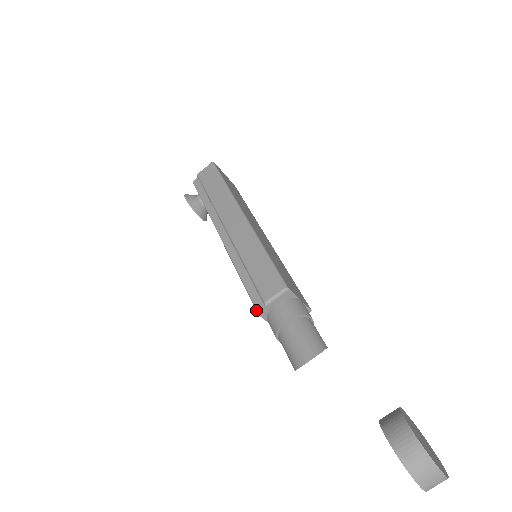
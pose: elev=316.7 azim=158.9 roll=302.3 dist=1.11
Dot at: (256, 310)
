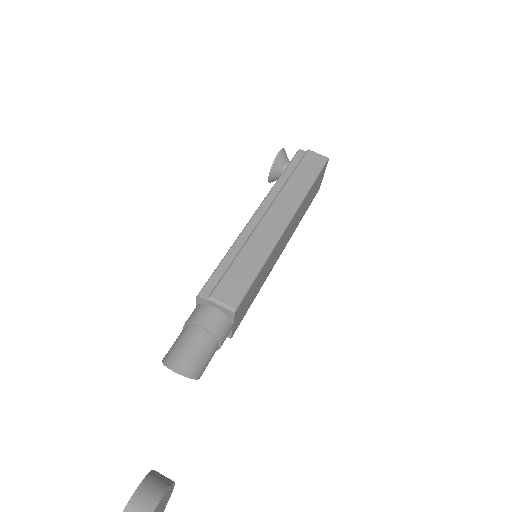
Dot at: (200, 291)
